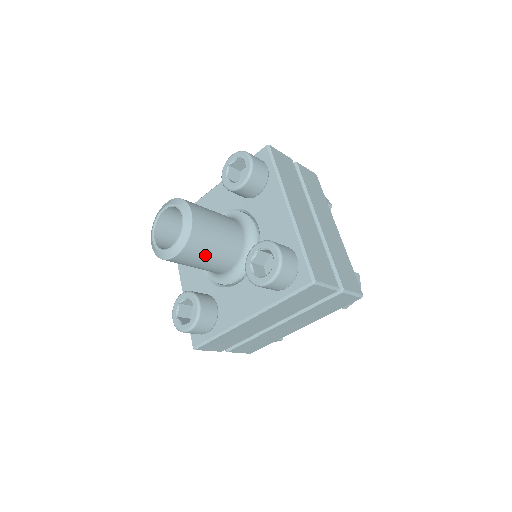
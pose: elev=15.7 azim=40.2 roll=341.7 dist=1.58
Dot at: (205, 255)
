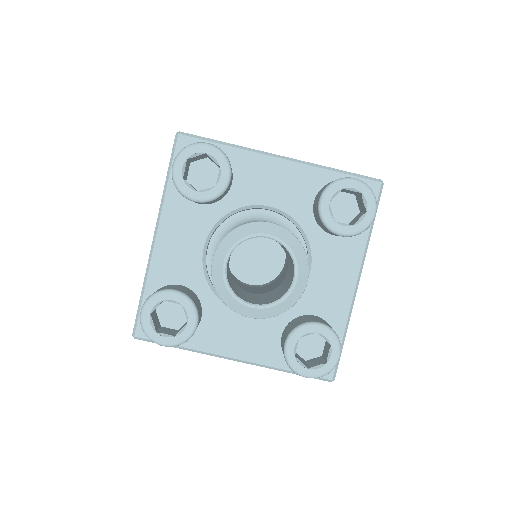
Dot at: occluded
